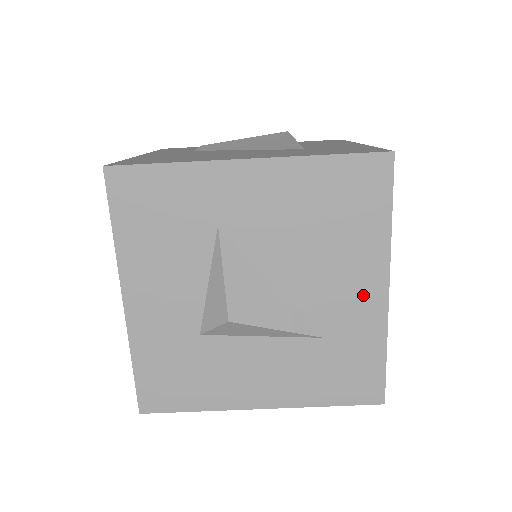
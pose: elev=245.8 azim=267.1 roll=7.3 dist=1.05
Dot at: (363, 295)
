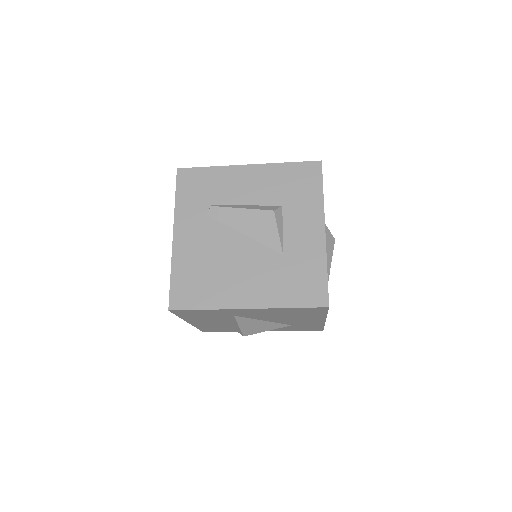
Dot at: (312, 321)
